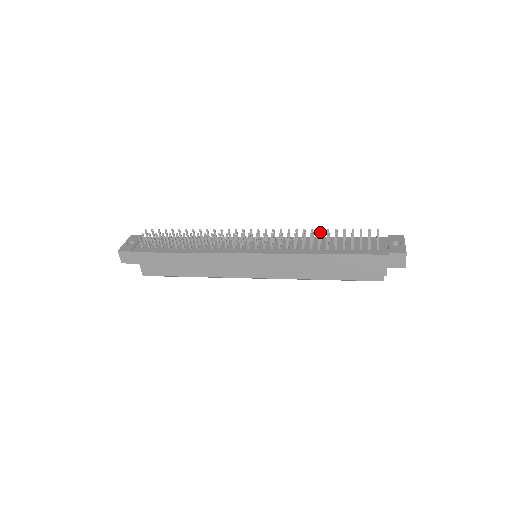
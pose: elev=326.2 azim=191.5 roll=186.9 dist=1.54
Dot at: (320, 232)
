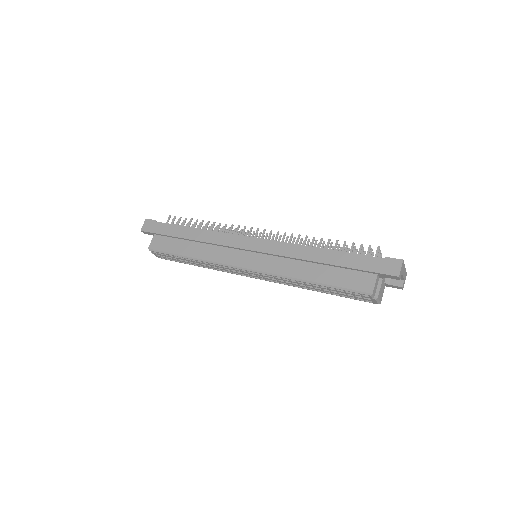
Dot at: (325, 248)
